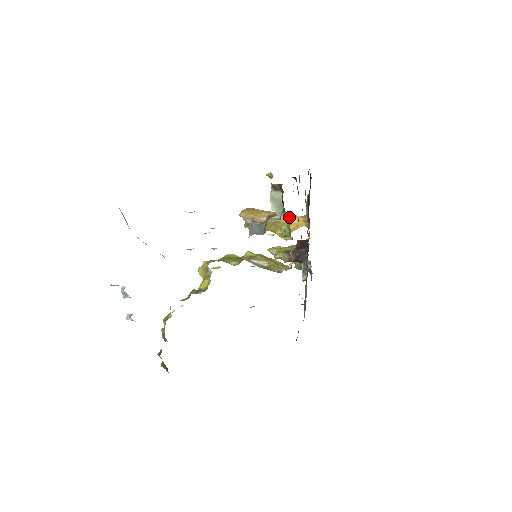
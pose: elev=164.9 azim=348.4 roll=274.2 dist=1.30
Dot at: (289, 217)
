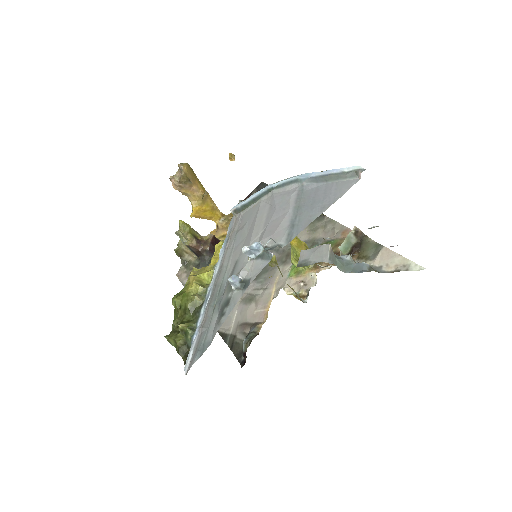
Dot at: (213, 205)
